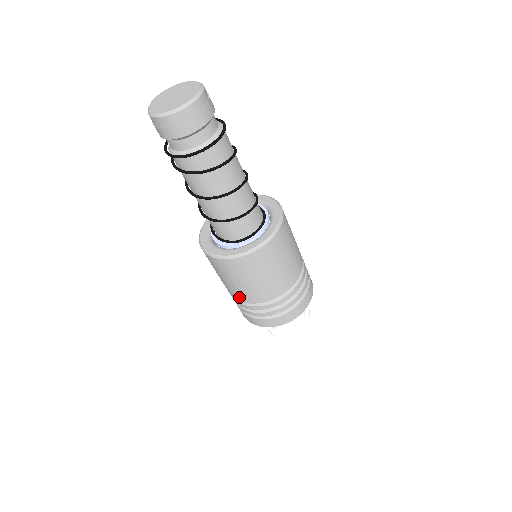
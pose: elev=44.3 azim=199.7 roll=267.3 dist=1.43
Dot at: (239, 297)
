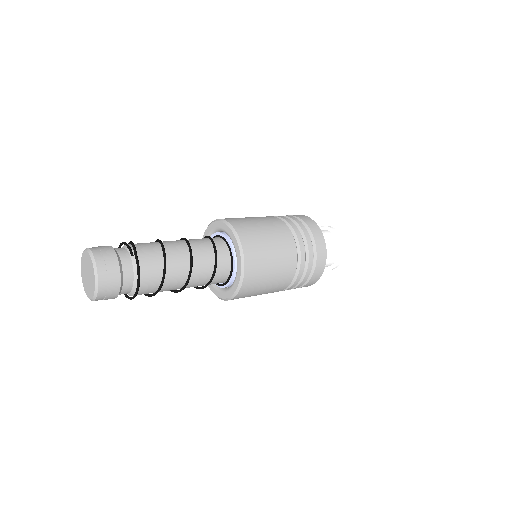
Dot at: occluded
